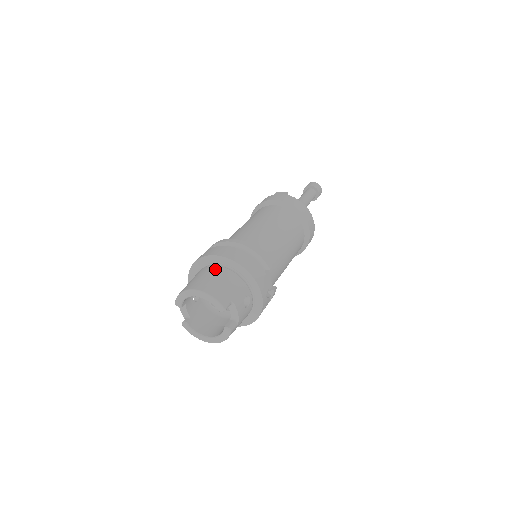
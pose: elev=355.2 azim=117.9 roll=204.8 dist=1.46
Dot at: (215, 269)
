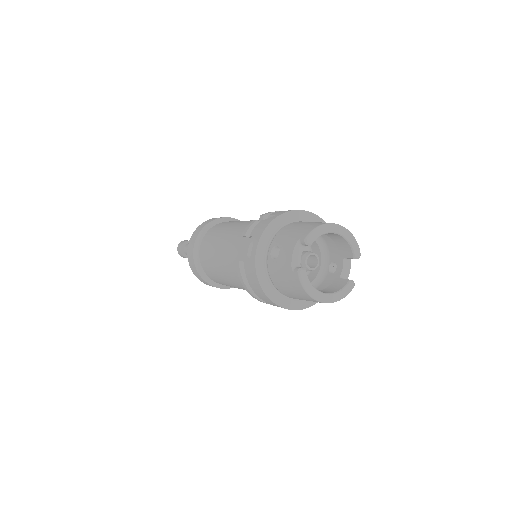
Dot at: occluded
